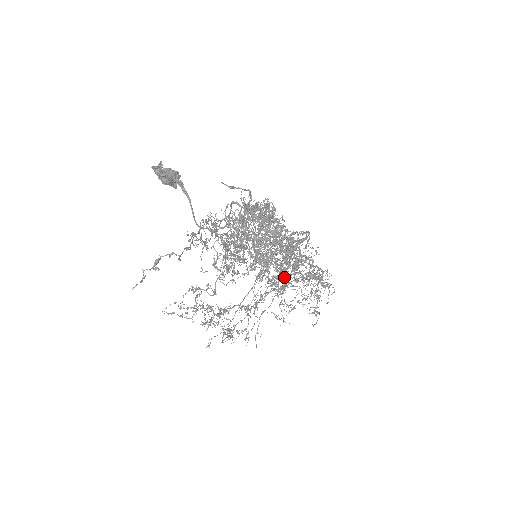
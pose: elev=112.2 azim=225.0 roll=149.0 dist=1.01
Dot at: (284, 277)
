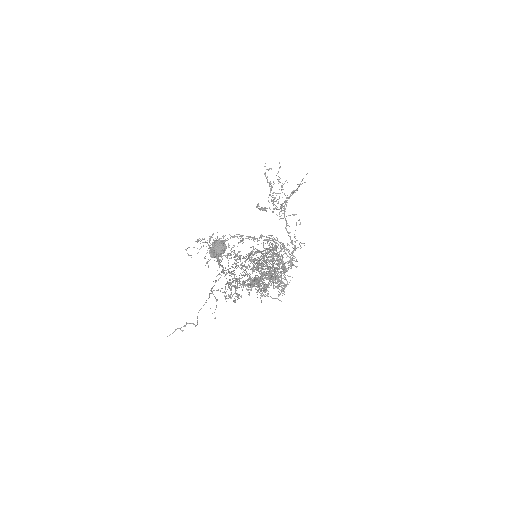
Dot at: (268, 260)
